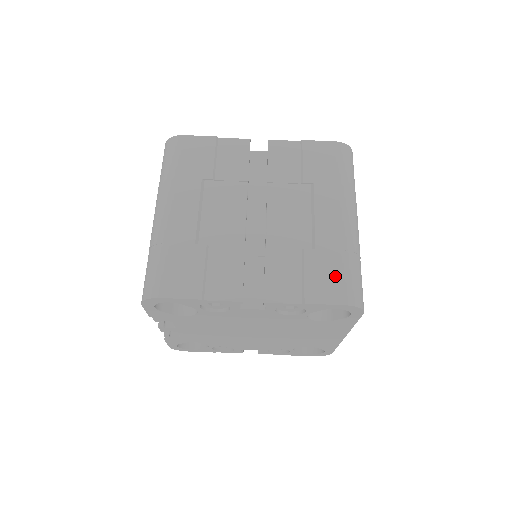
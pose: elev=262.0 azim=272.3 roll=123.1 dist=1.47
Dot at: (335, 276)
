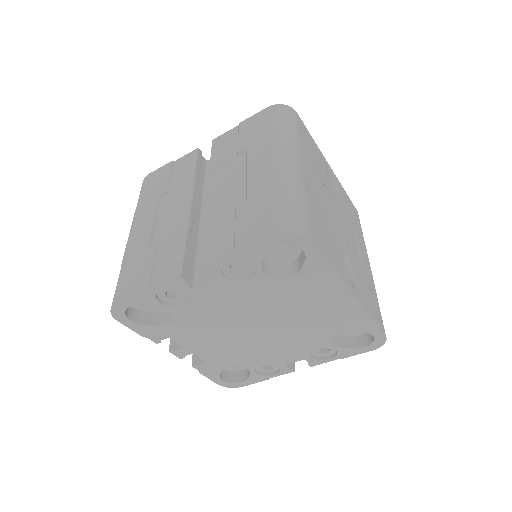
Dot at: (264, 214)
